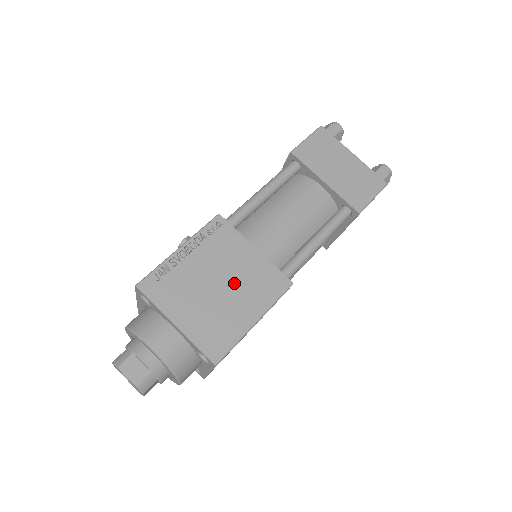
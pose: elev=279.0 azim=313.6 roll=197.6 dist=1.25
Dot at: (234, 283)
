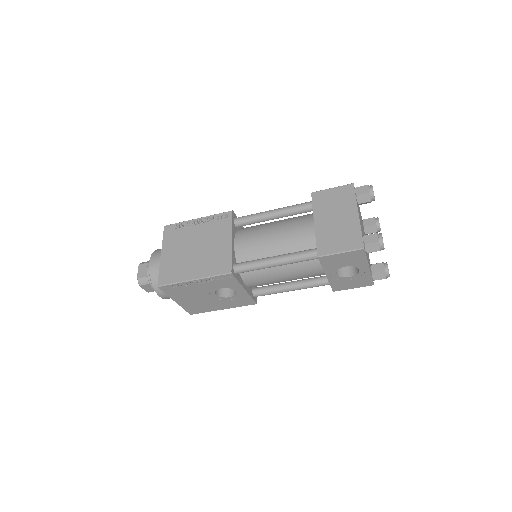
Dot at: (203, 252)
